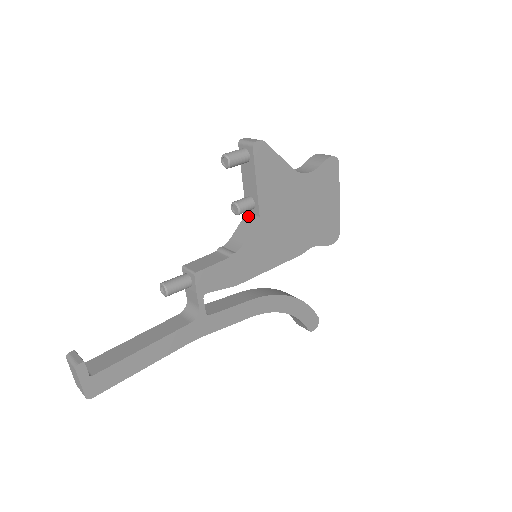
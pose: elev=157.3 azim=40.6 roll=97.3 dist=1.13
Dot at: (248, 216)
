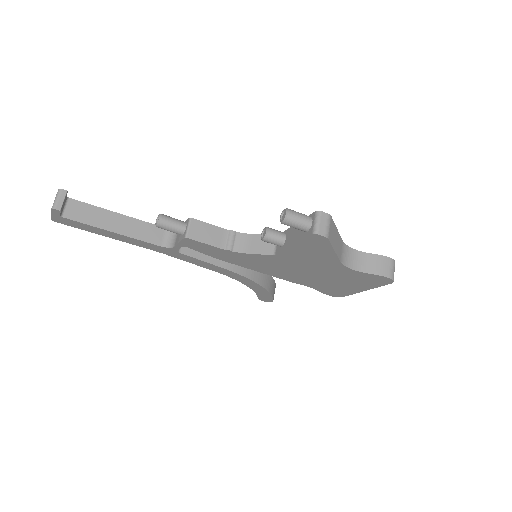
Dot at: occluded
